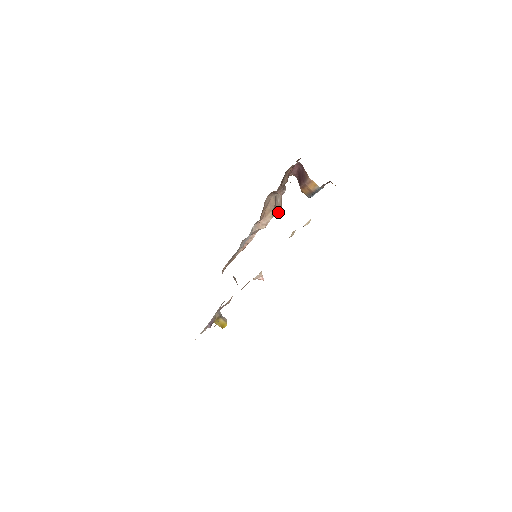
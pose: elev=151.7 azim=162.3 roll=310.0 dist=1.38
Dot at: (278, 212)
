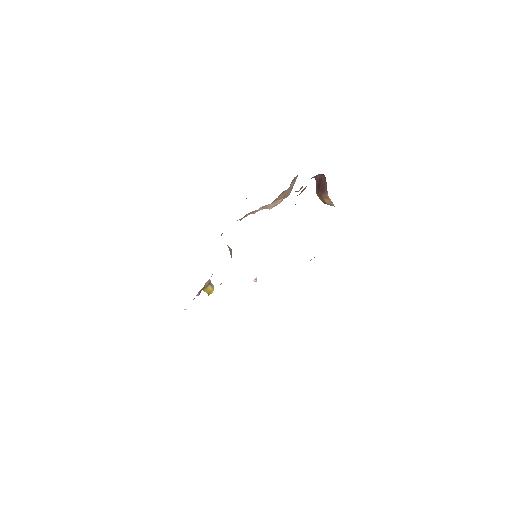
Dot at: (288, 195)
